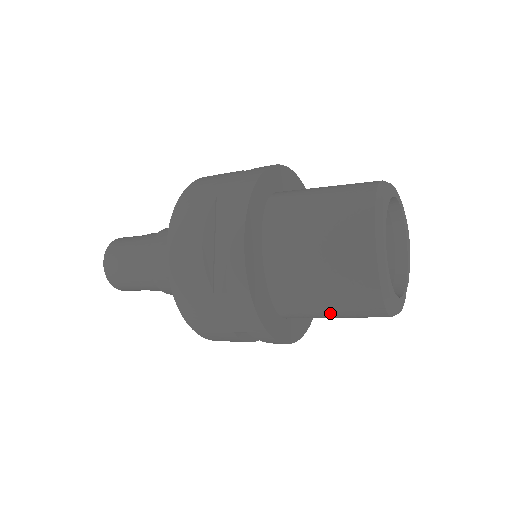
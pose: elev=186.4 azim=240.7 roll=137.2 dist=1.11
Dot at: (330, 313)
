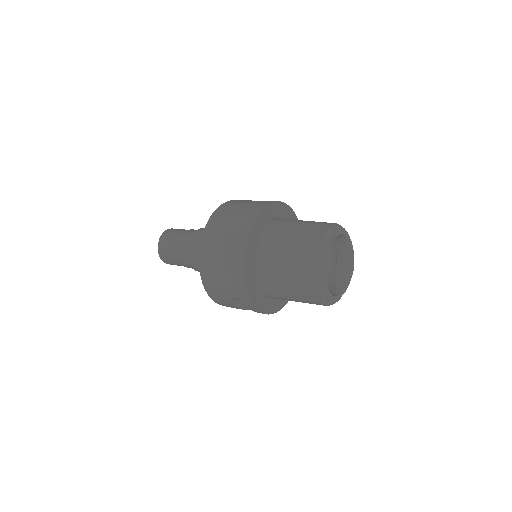
Dot at: (290, 296)
